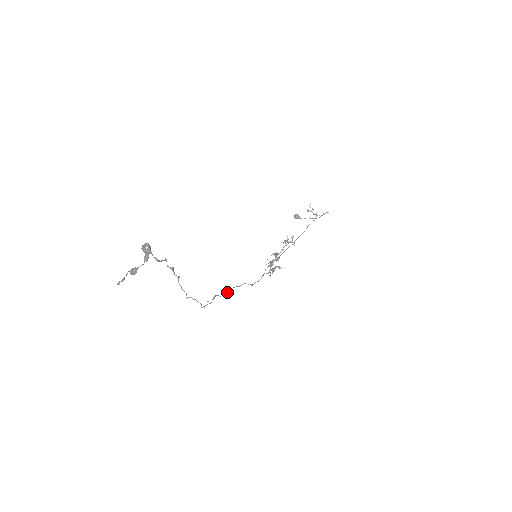
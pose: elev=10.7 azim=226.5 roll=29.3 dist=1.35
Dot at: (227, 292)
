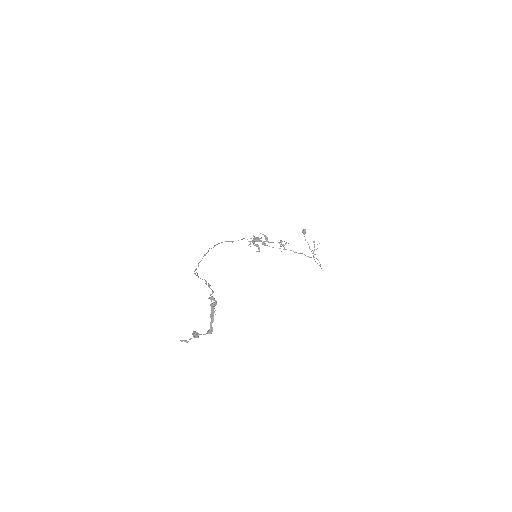
Dot at: (215, 245)
